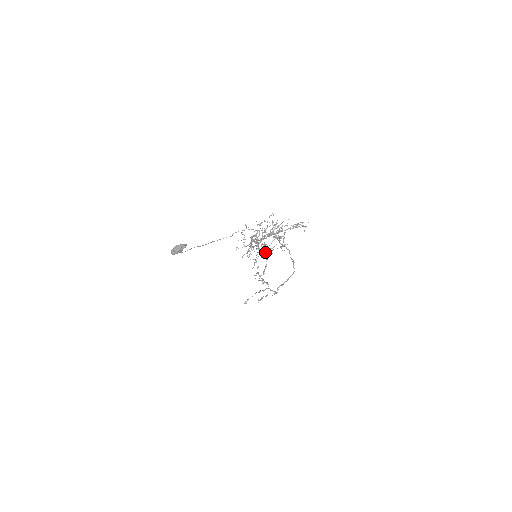
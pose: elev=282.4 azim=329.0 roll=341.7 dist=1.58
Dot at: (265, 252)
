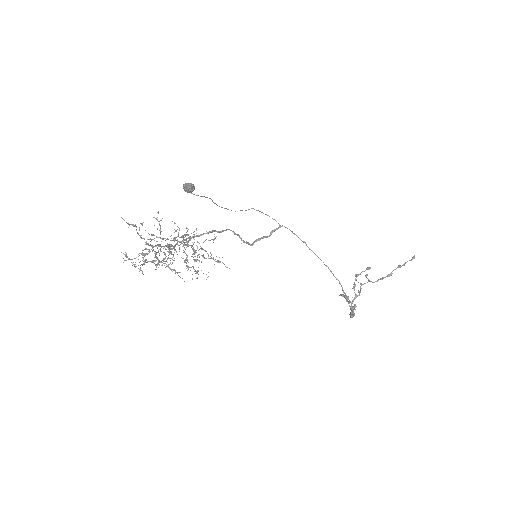
Dot at: occluded
